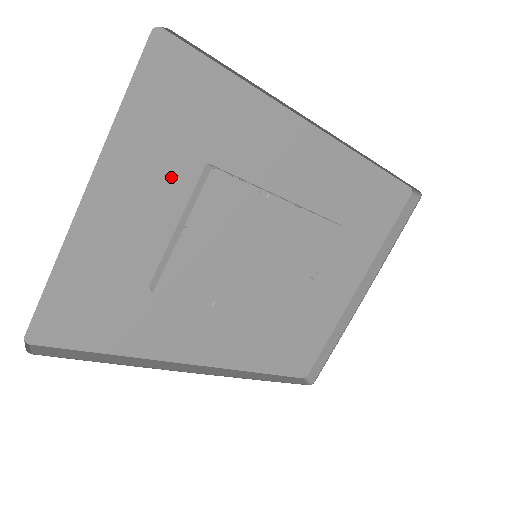
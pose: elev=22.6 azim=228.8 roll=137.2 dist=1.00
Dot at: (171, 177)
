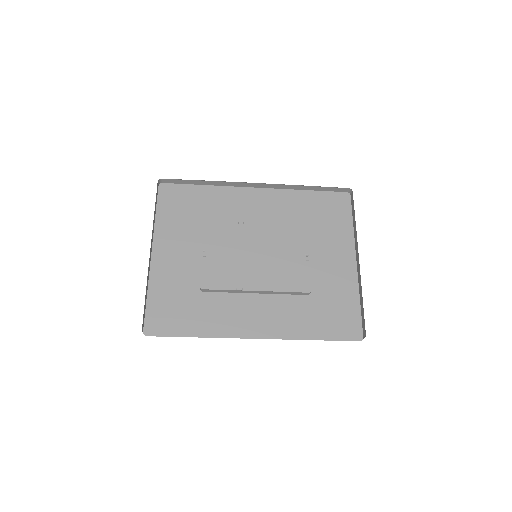
Dot at: (189, 234)
